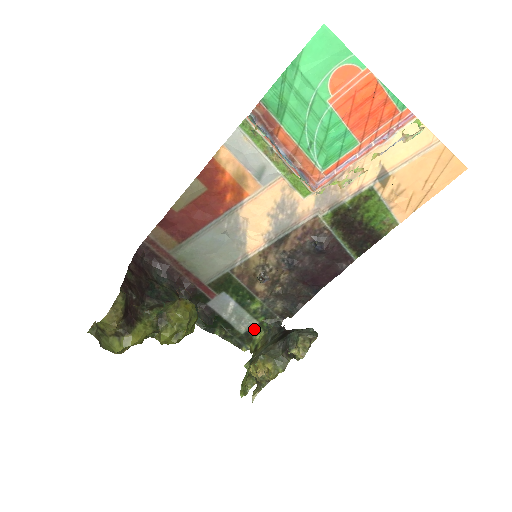
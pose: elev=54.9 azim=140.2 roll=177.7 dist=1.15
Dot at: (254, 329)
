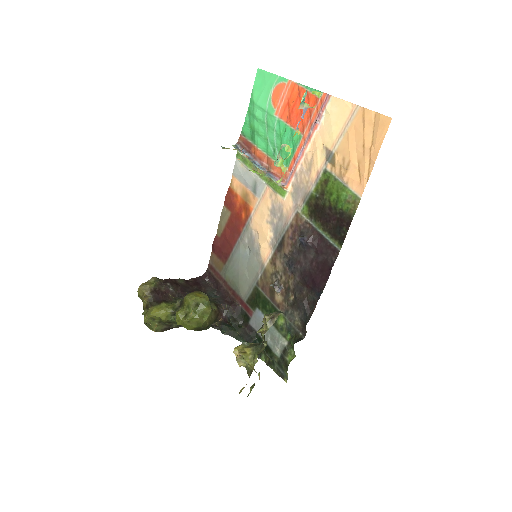
Dot at: (286, 351)
